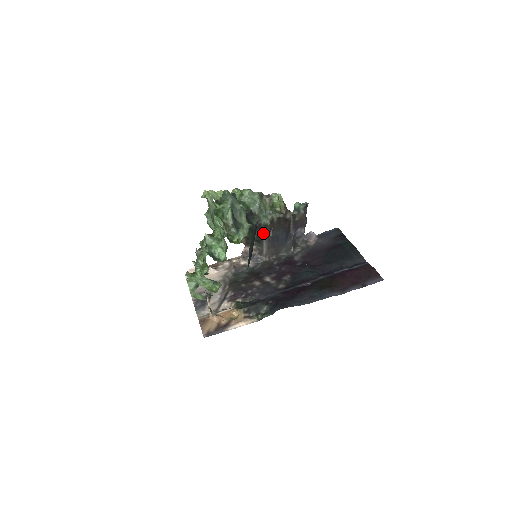
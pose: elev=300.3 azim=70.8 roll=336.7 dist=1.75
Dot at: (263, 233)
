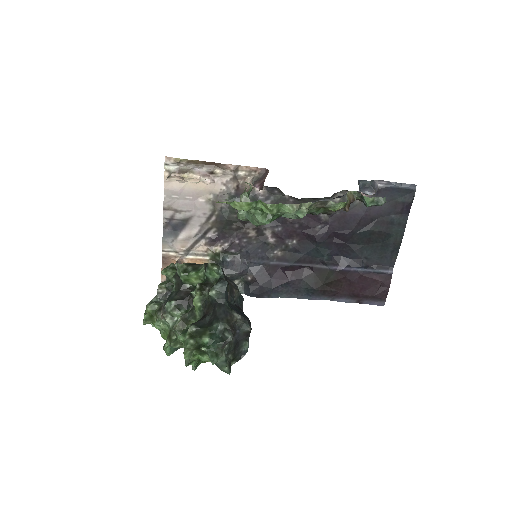
Dot at: occluded
